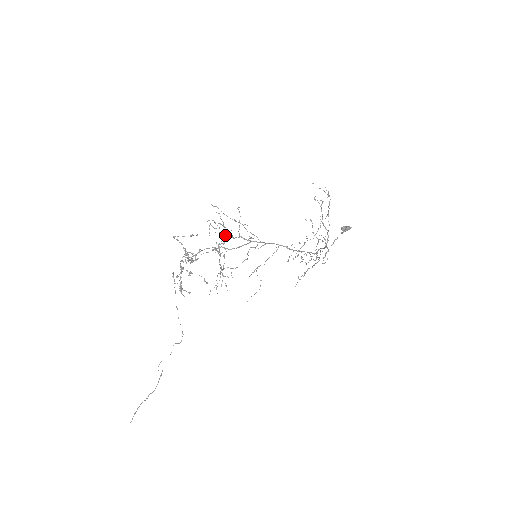
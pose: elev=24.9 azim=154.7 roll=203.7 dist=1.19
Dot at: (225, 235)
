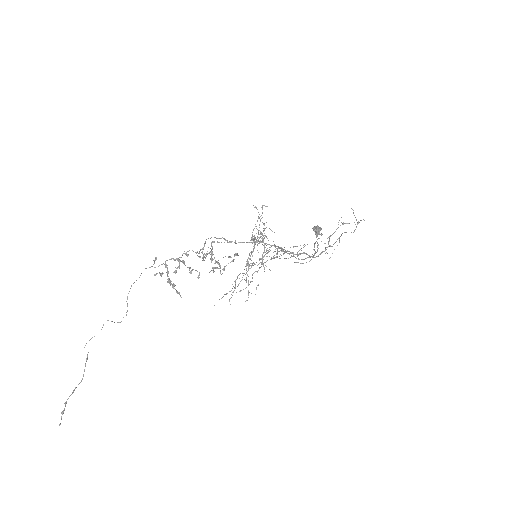
Dot at: (264, 248)
